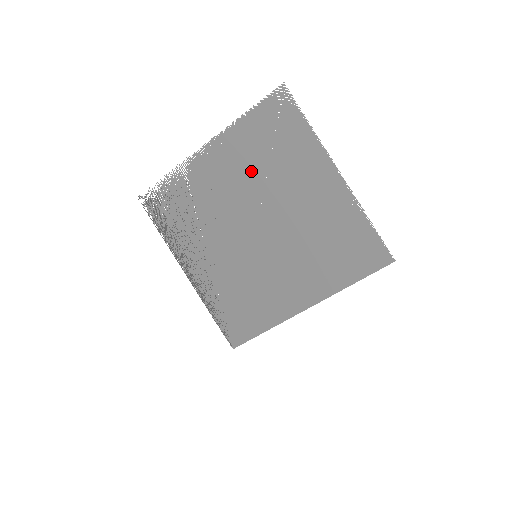
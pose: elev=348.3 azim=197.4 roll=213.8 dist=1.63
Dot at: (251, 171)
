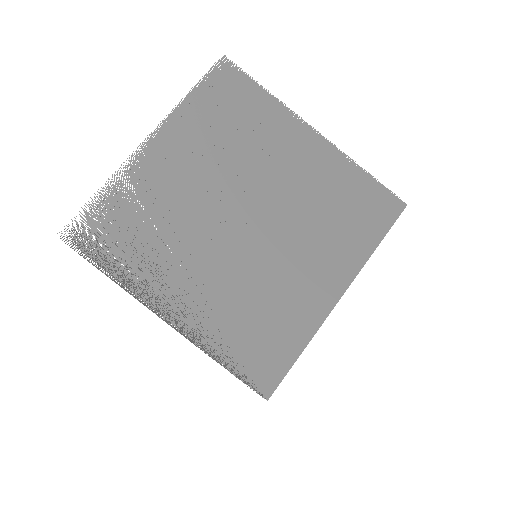
Dot at: (216, 155)
